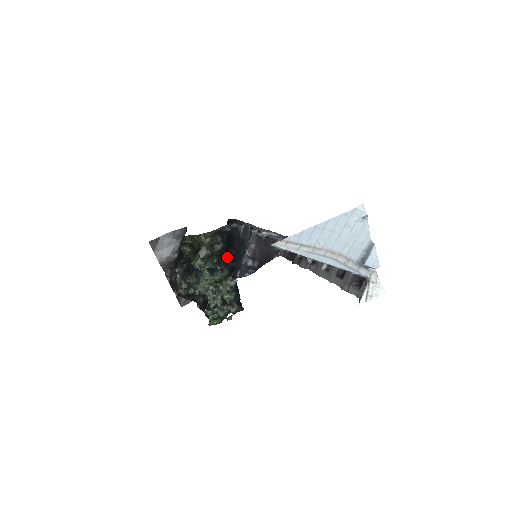
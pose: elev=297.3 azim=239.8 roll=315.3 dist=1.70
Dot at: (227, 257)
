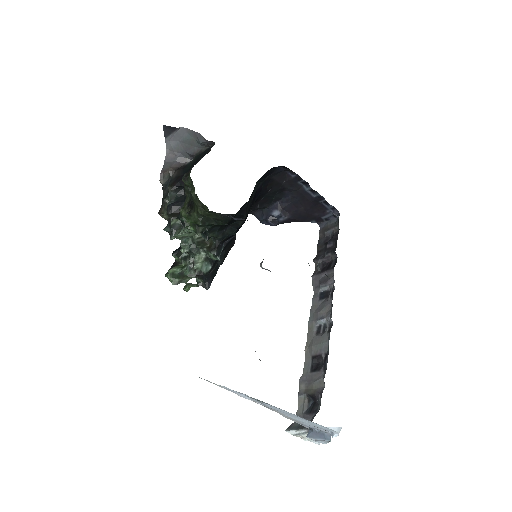
Dot at: (229, 225)
